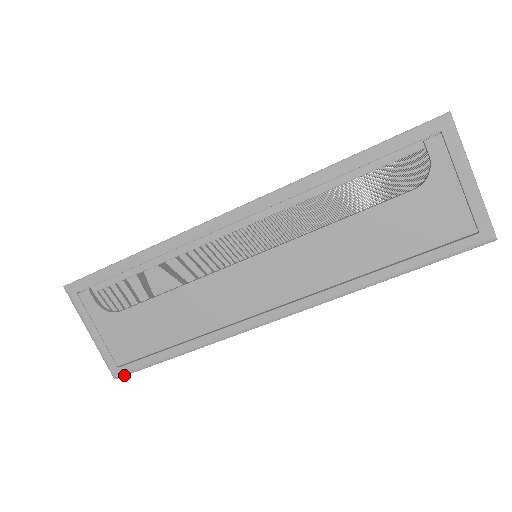
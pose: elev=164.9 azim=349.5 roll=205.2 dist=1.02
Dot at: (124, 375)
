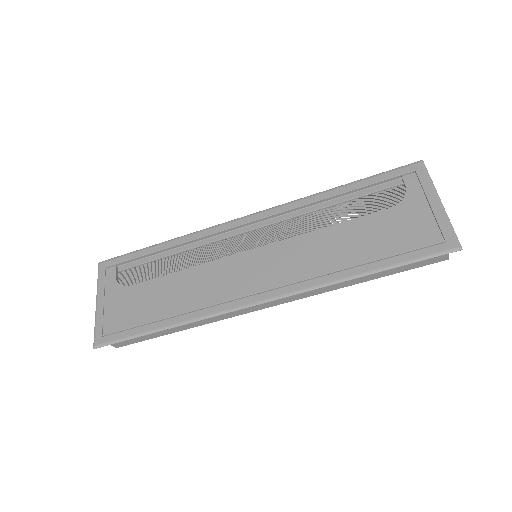
Dot at: (103, 345)
